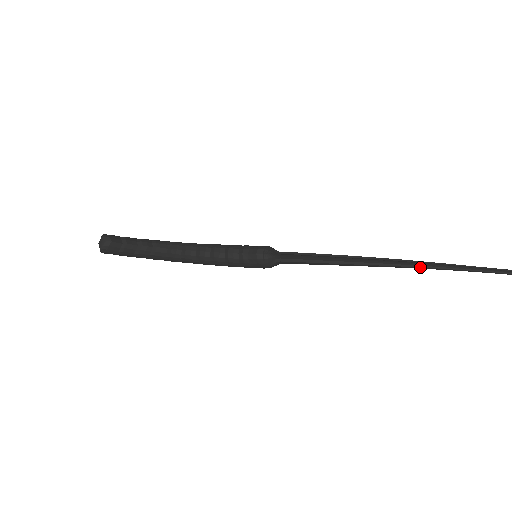
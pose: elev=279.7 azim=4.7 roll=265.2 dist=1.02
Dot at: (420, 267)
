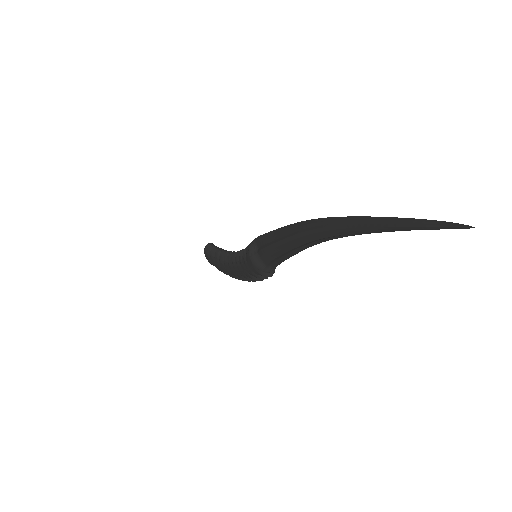
Dot at: (321, 227)
